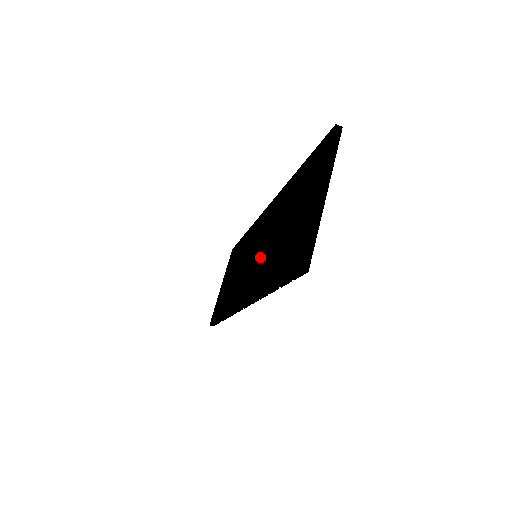
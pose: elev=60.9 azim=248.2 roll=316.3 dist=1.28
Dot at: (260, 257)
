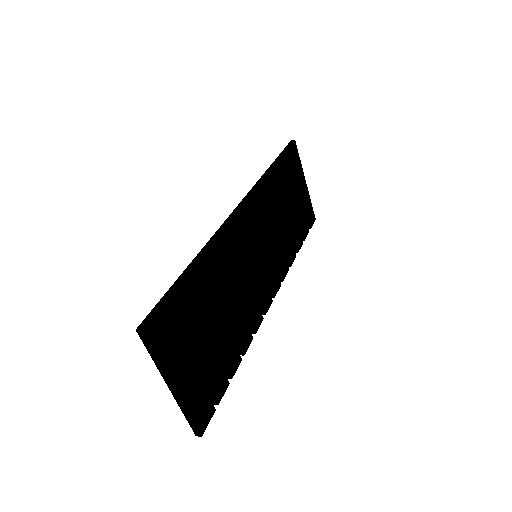
Dot at: occluded
